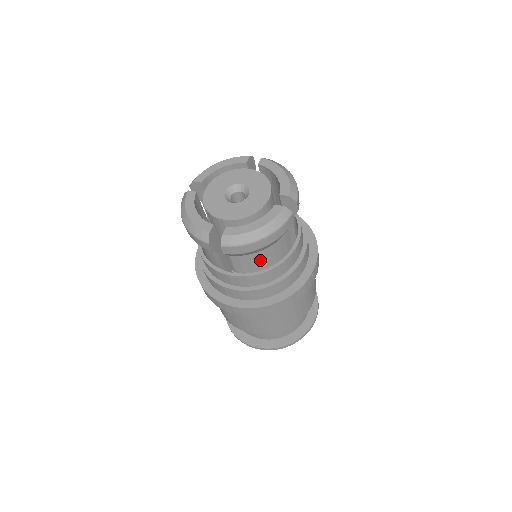
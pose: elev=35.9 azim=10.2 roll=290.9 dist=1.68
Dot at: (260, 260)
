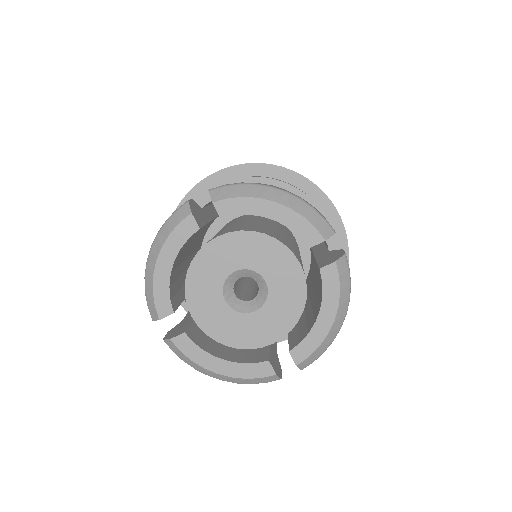
Dot at: occluded
